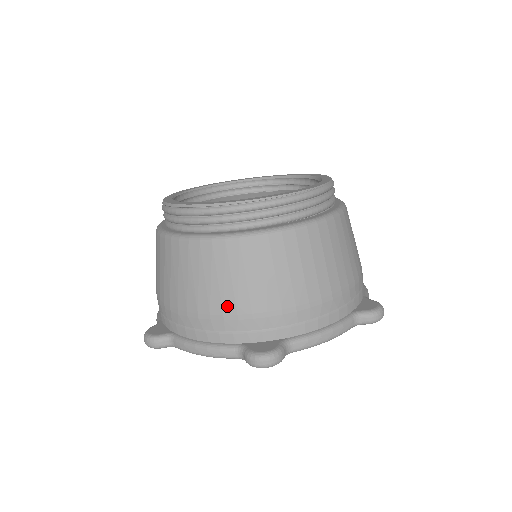
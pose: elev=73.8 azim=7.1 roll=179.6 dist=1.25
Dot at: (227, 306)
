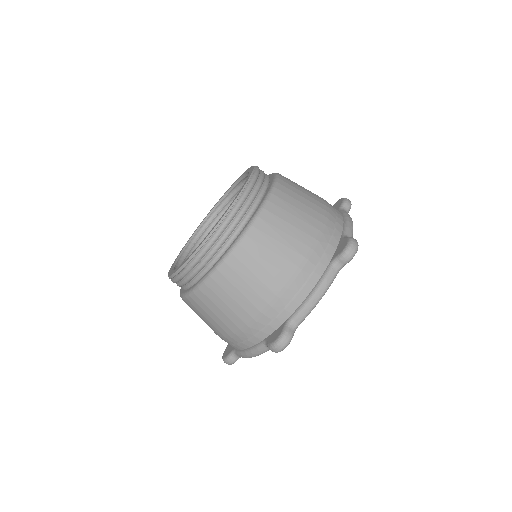
Dot at: (301, 250)
